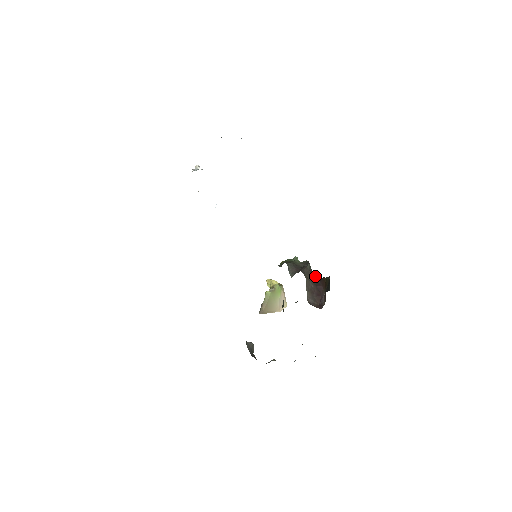
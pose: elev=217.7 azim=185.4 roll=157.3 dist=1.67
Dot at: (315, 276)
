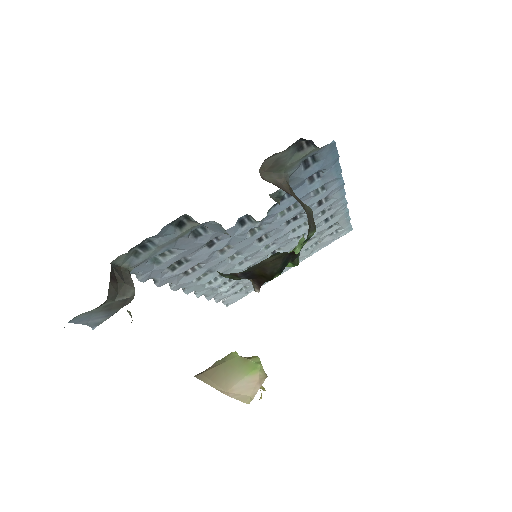
Dot at: (308, 221)
